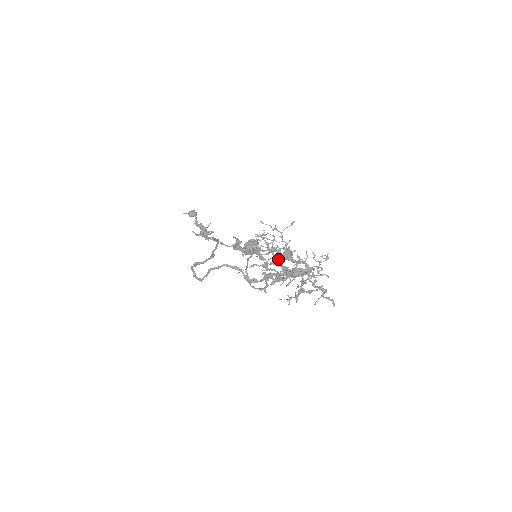
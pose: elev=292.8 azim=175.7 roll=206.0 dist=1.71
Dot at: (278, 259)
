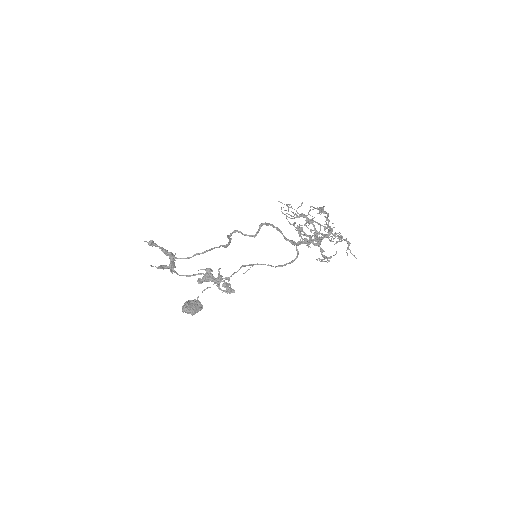
Dot at: occluded
